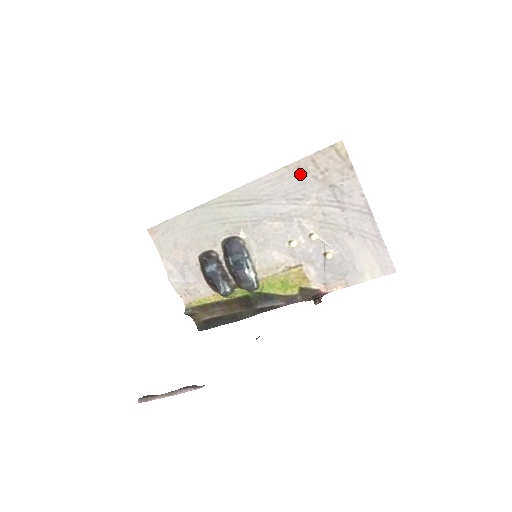
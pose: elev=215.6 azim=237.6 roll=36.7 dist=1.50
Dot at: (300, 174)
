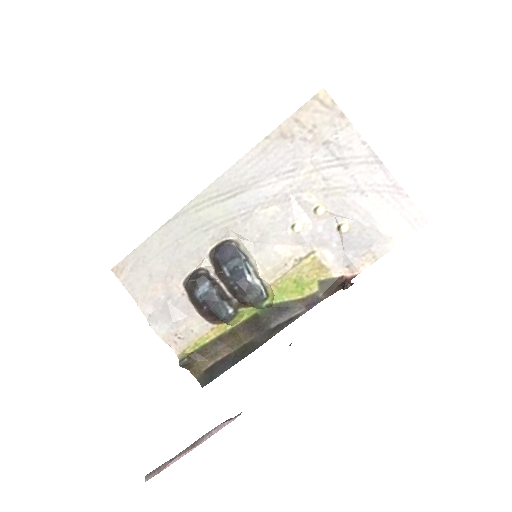
Dot at: (285, 141)
